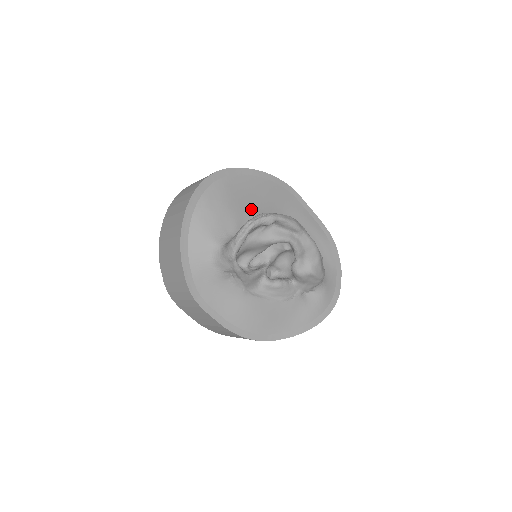
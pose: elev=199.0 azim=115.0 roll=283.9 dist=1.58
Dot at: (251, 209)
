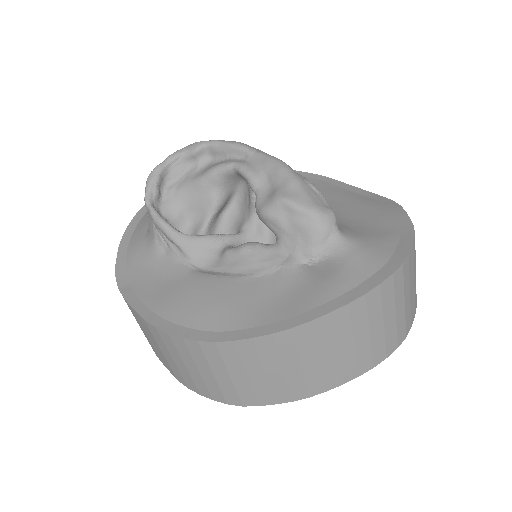
Dot at: occluded
